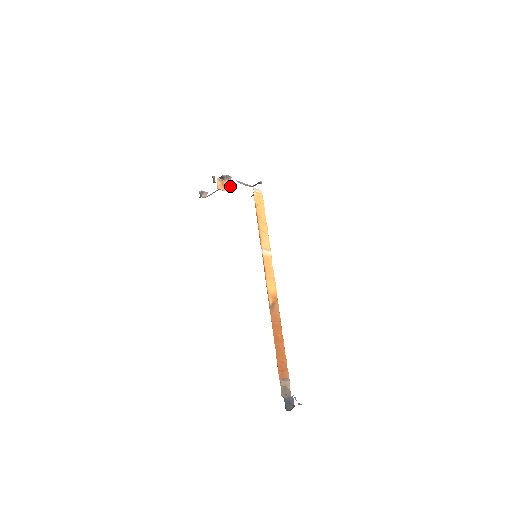
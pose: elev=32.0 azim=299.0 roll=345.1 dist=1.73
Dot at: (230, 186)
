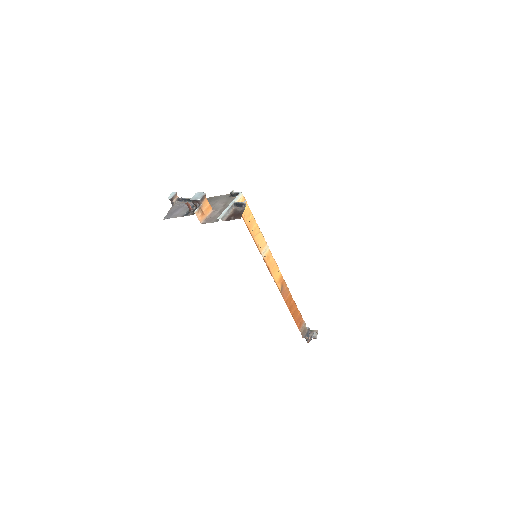
Dot at: (208, 204)
